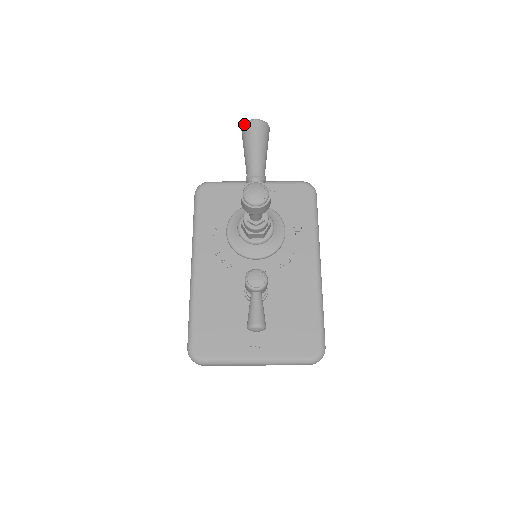
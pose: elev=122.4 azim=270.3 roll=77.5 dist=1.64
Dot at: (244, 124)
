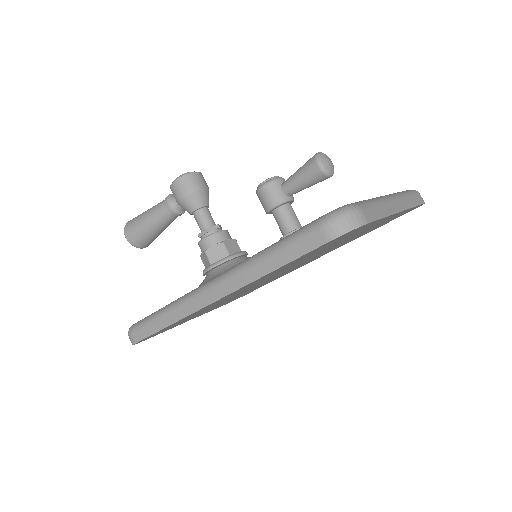
Dot at: (125, 226)
